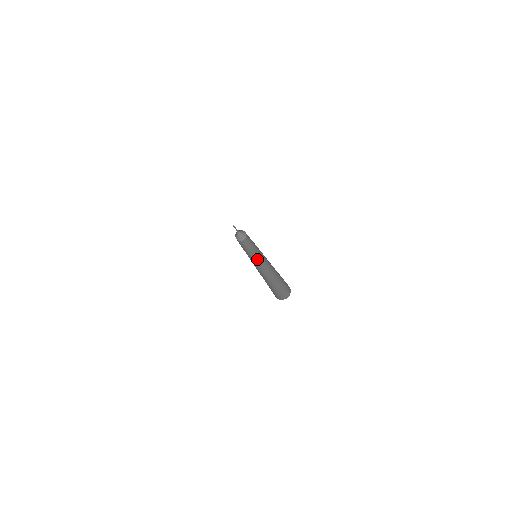
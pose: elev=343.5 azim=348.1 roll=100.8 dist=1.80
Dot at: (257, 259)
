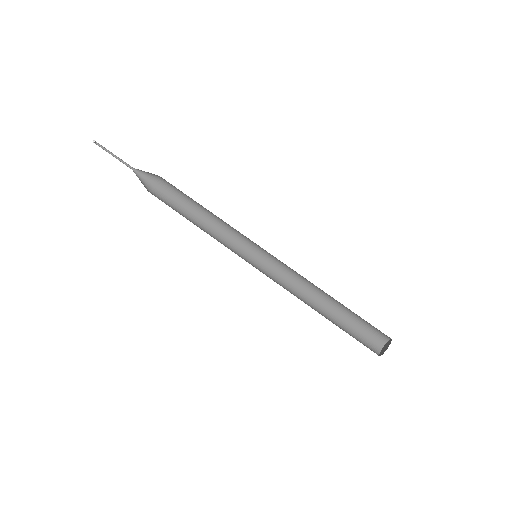
Dot at: (250, 248)
